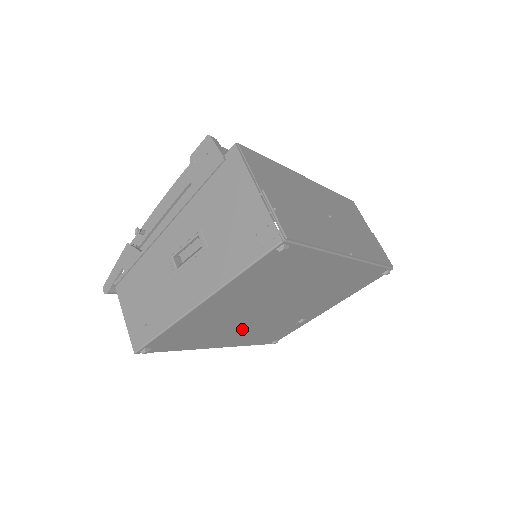
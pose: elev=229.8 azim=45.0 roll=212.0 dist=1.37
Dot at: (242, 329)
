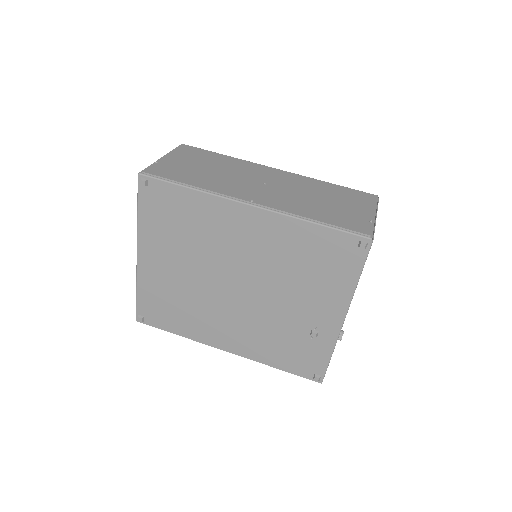
Dot at: (228, 321)
